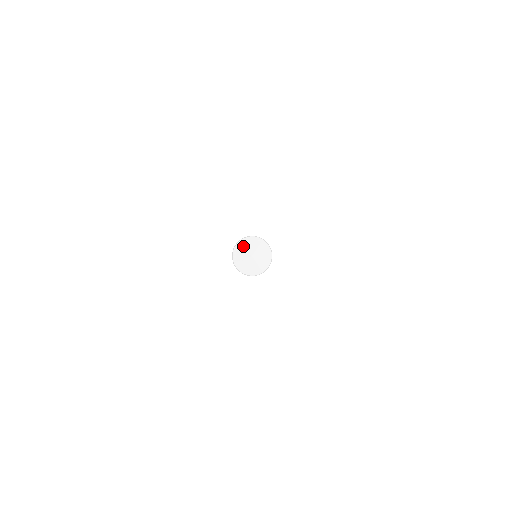
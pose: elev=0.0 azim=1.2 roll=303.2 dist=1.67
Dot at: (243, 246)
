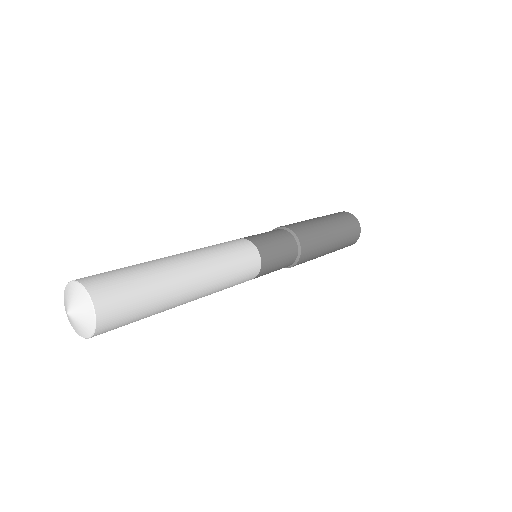
Dot at: (71, 292)
